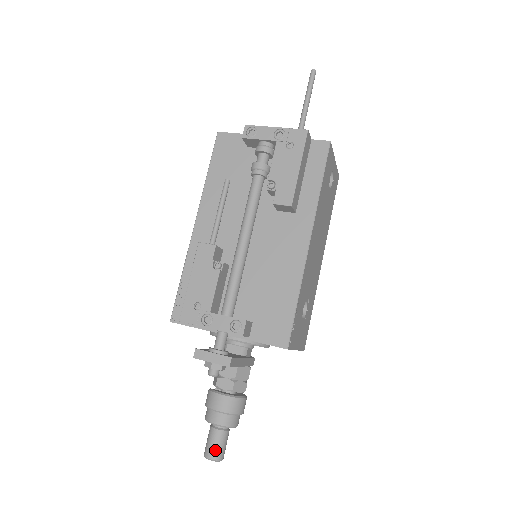
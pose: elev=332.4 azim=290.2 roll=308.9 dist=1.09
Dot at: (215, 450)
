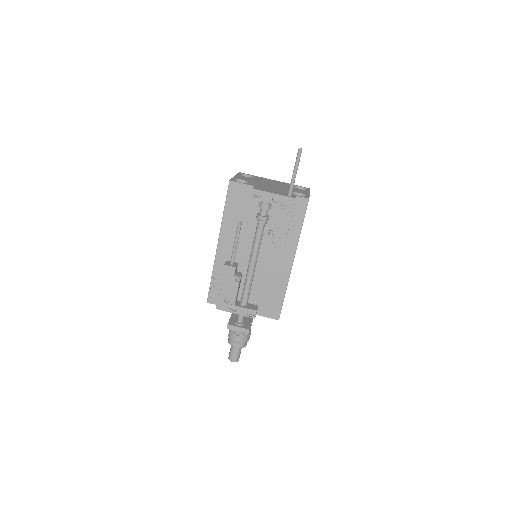
Dot at: (235, 358)
